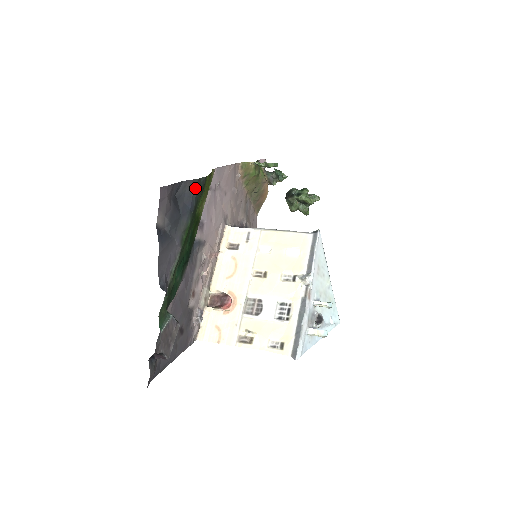
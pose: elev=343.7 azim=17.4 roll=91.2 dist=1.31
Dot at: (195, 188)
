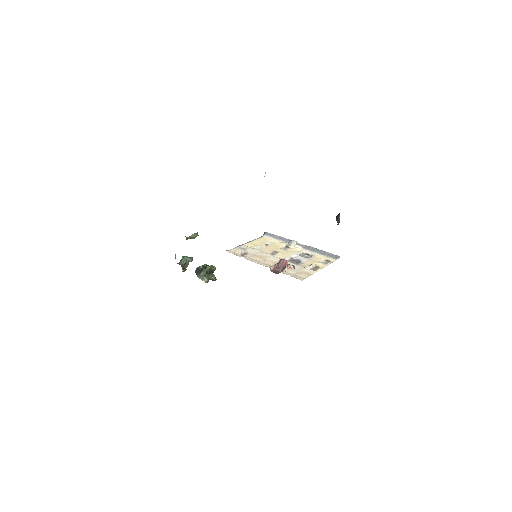
Dot at: occluded
